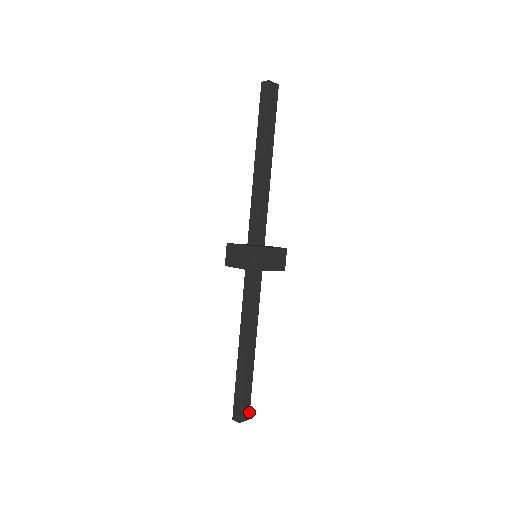
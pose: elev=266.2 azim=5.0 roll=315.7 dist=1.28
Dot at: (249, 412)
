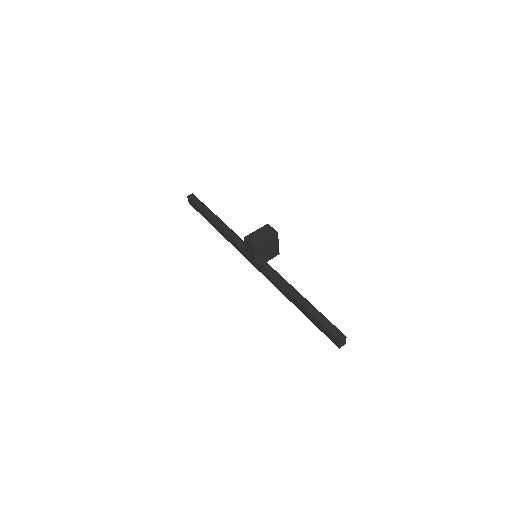
Dot at: occluded
